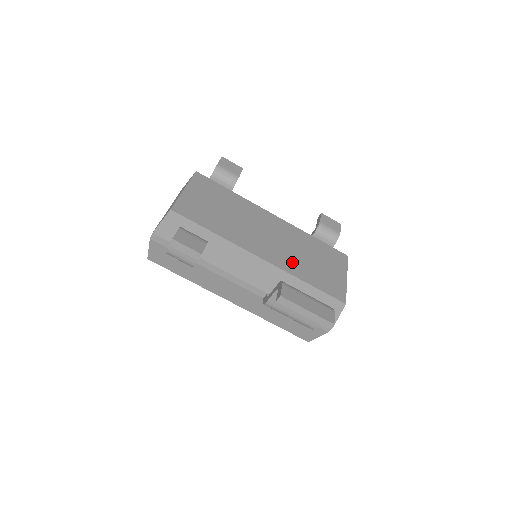
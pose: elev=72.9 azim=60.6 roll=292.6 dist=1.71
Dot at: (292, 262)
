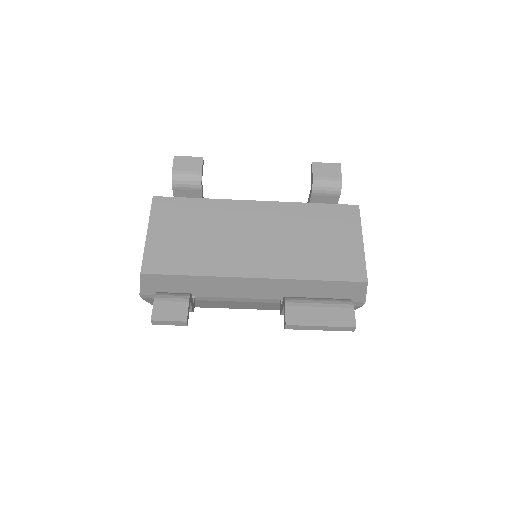
Dot at: (292, 260)
